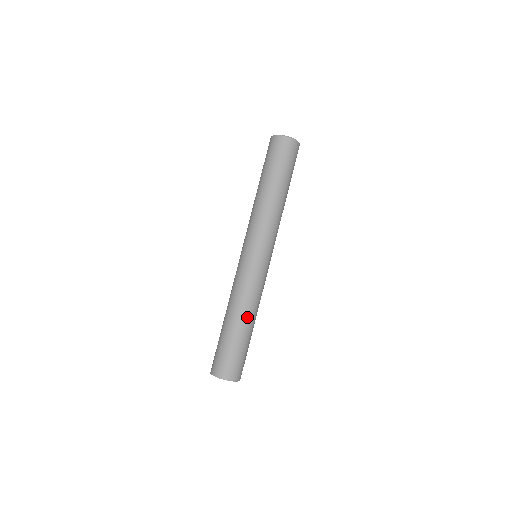
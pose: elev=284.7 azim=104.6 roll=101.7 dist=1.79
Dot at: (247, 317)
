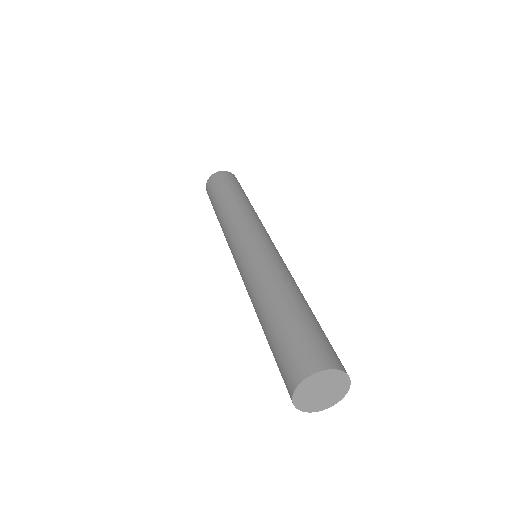
Dot at: (290, 290)
